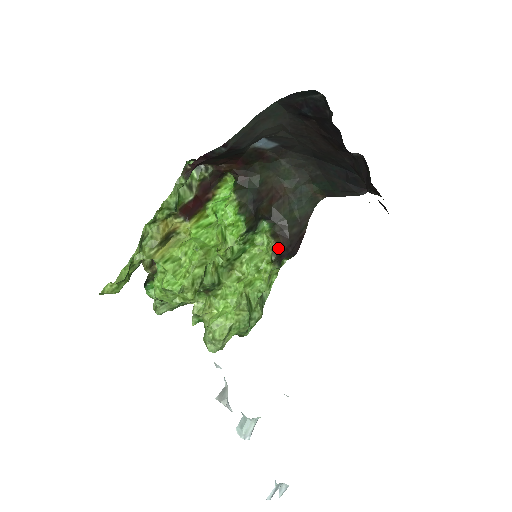
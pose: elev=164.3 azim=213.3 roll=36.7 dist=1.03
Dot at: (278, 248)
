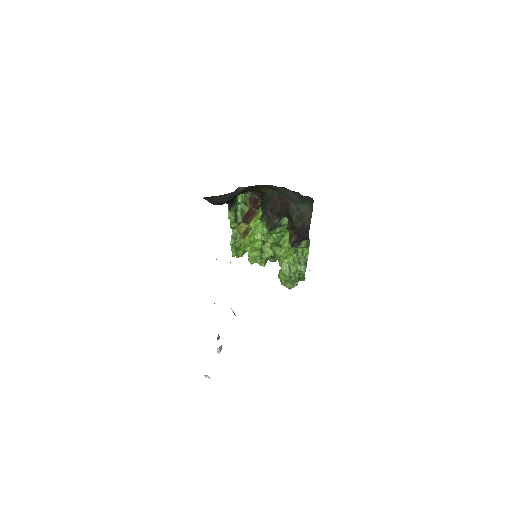
Dot at: (291, 238)
